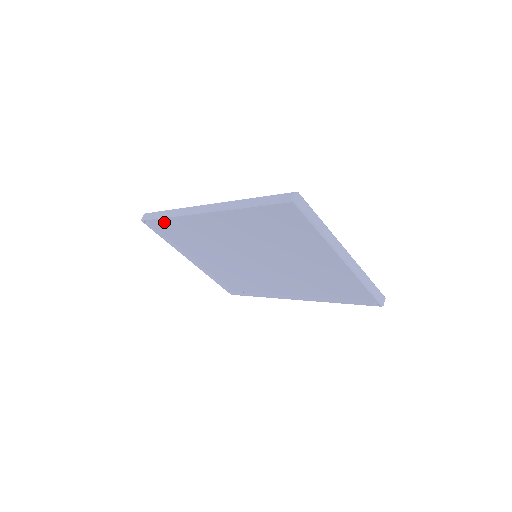
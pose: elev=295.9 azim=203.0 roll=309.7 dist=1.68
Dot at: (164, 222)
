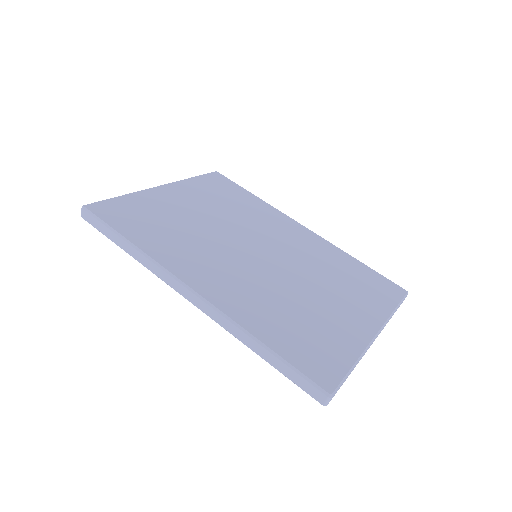
Dot at: occluded
